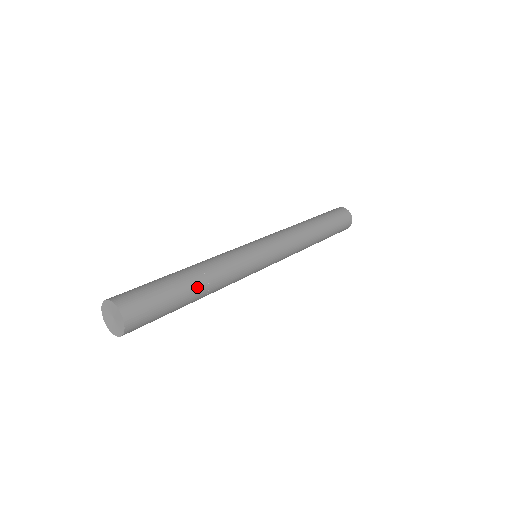
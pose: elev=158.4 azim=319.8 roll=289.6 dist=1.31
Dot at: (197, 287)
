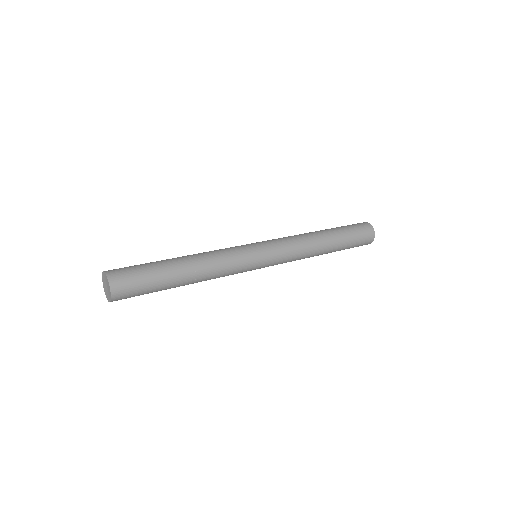
Dot at: (182, 267)
